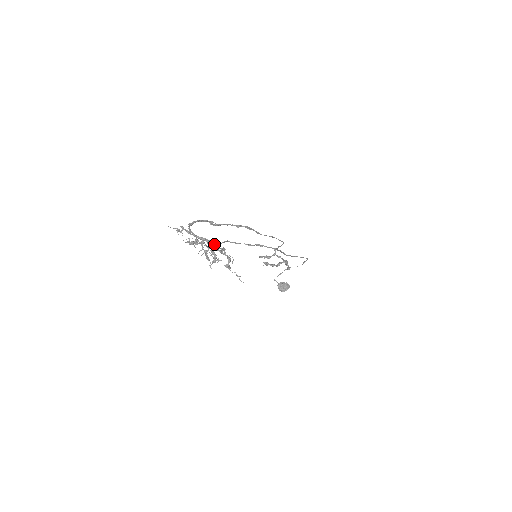
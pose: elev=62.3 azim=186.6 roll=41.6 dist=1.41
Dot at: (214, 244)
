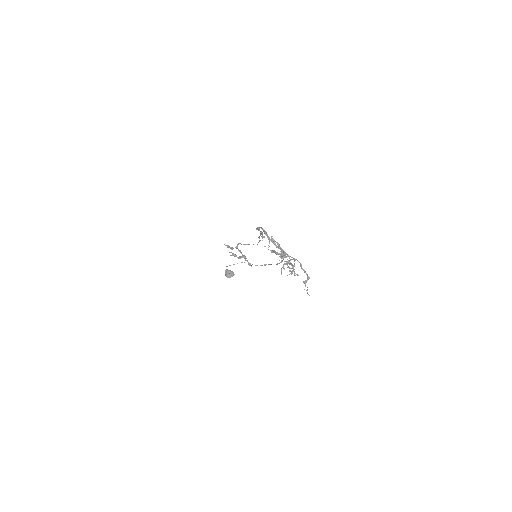
Dot at: (285, 257)
